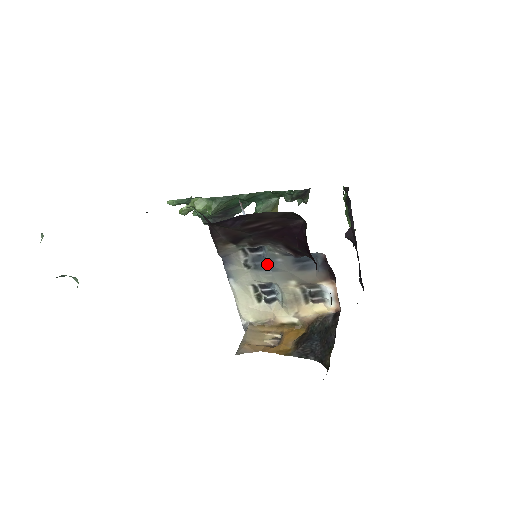
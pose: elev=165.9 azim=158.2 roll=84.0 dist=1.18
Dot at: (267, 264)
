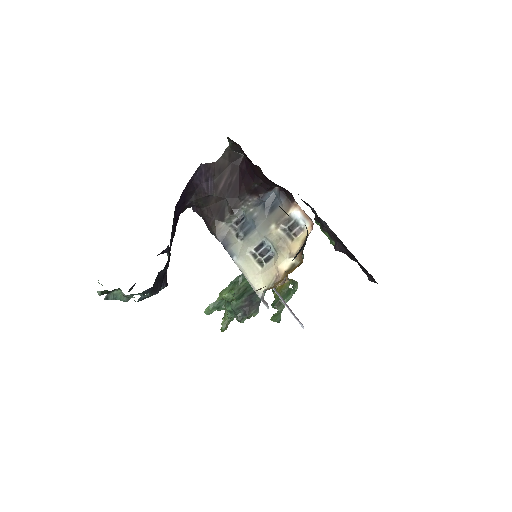
Dot at: (251, 226)
